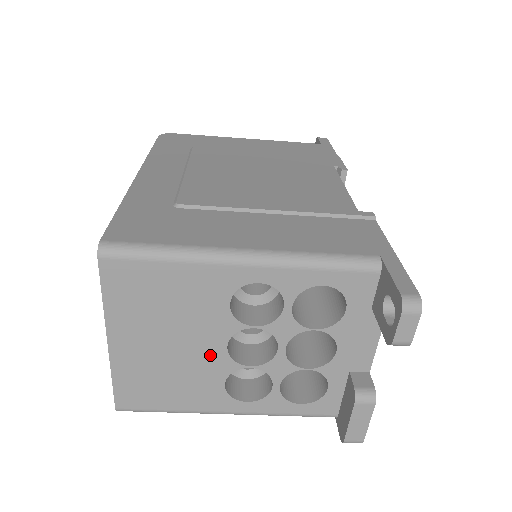
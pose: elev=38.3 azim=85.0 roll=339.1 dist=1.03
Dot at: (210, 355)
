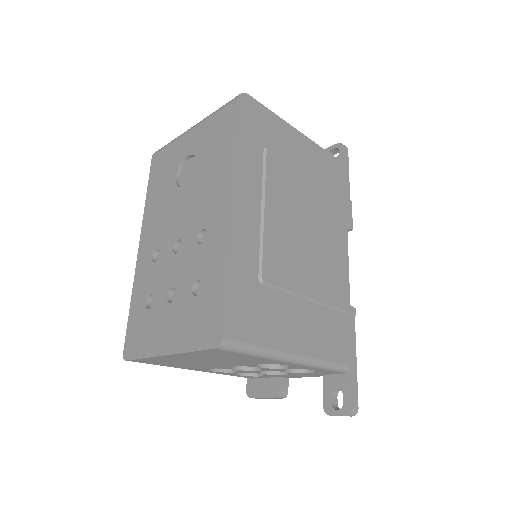
Dot at: (219, 365)
